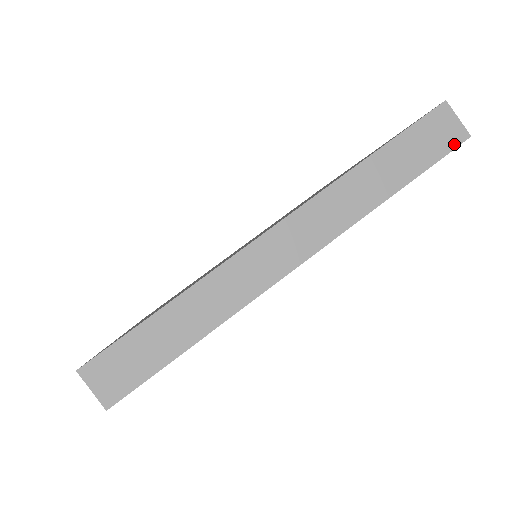
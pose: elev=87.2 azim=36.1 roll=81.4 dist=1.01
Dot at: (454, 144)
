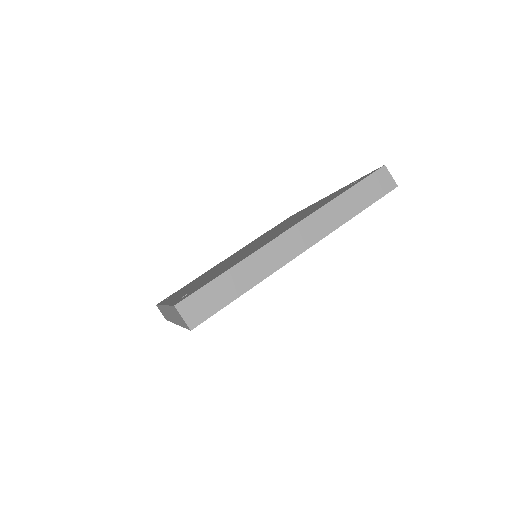
Dot at: (389, 190)
